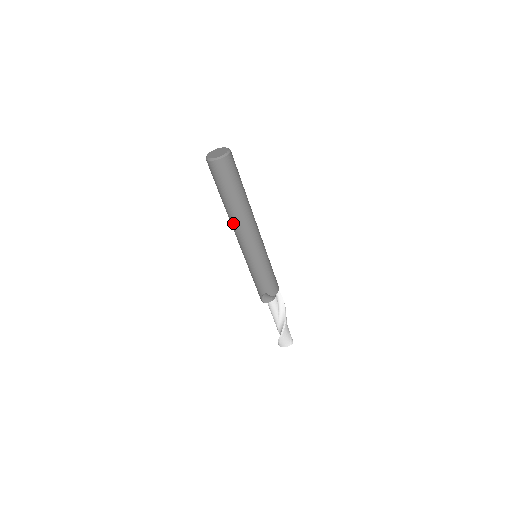
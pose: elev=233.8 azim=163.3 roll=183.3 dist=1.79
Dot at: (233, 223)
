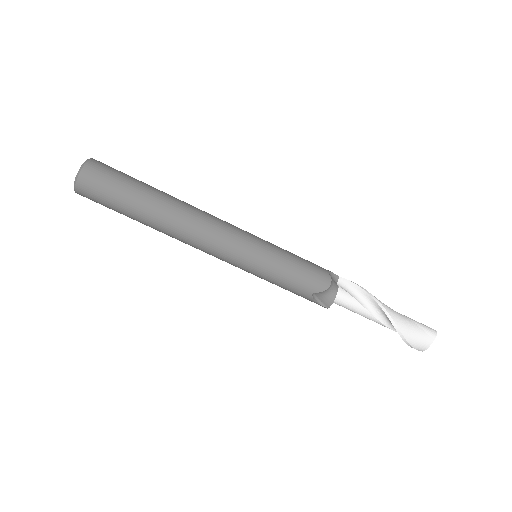
Dot at: (178, 238)
